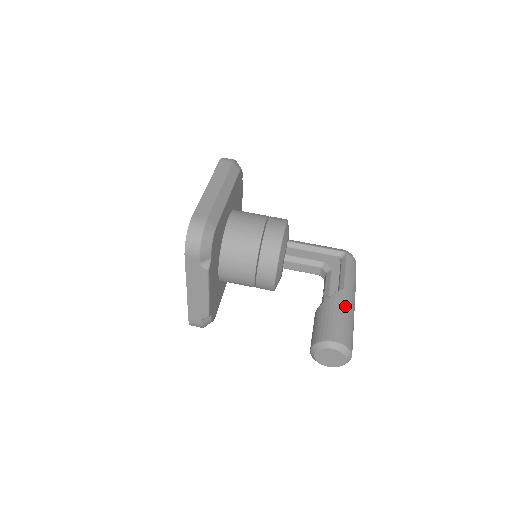
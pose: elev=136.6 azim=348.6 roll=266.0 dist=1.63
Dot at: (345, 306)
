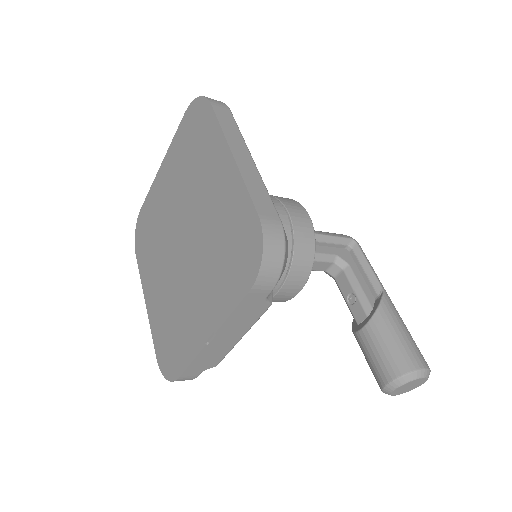
Dot at: (399, 315)
